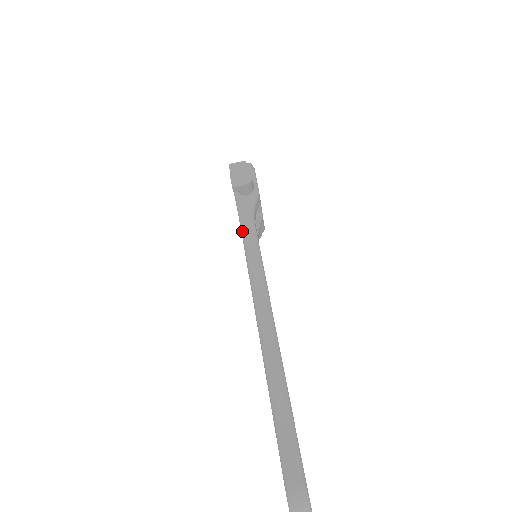
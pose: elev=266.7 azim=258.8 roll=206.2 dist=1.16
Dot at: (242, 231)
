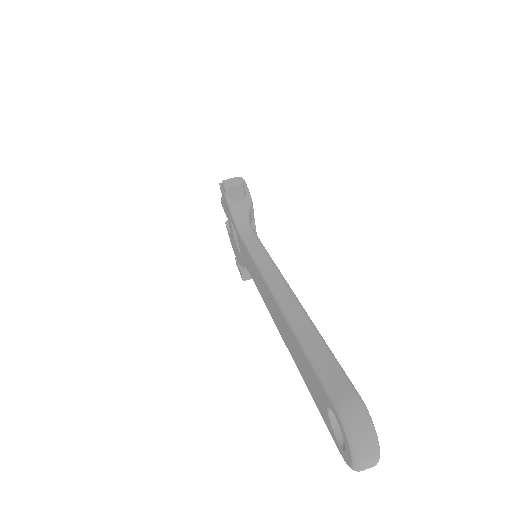
Dot at: (239, 230)
